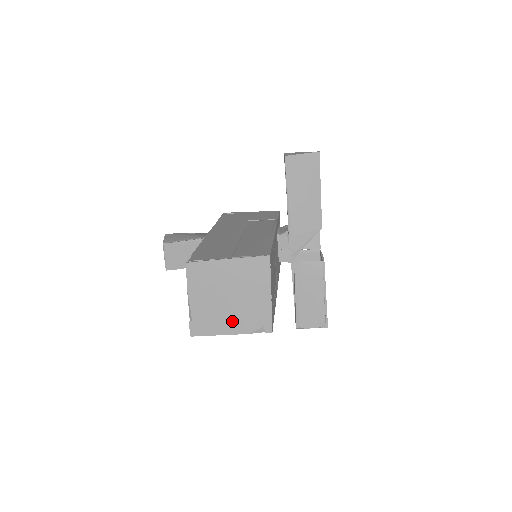
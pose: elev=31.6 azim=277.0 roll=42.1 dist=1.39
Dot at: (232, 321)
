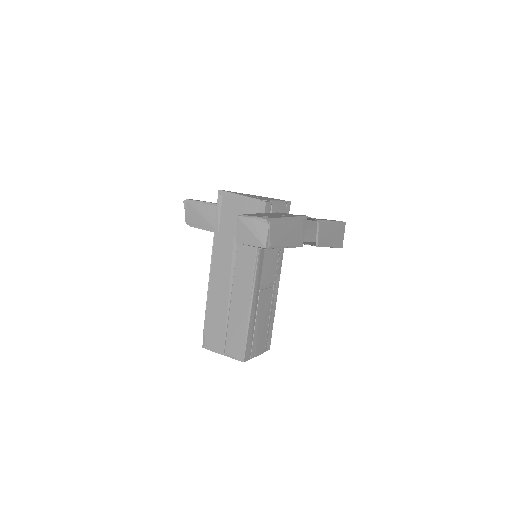
Dot at: occluded
